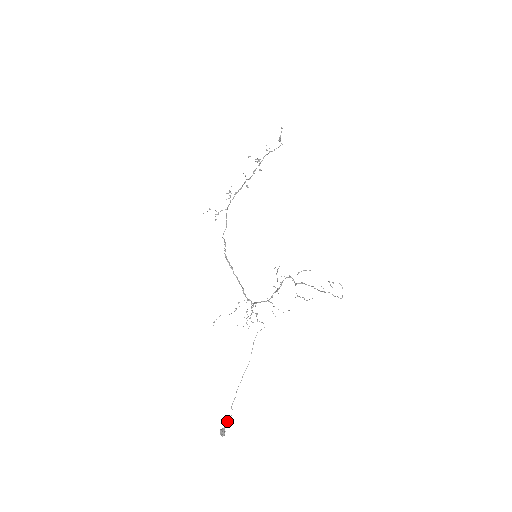
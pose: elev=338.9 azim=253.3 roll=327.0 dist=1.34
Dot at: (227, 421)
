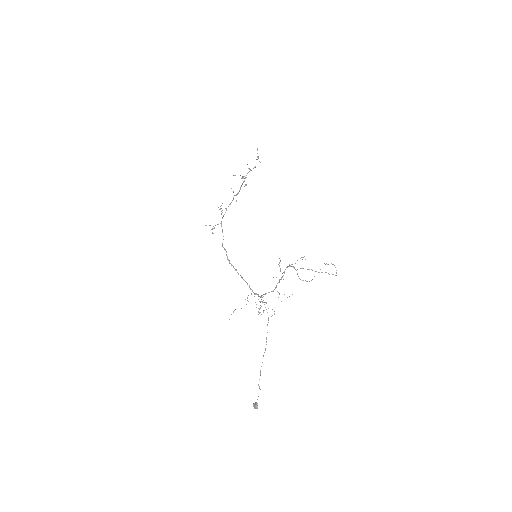
Dot at: (258, 396)
